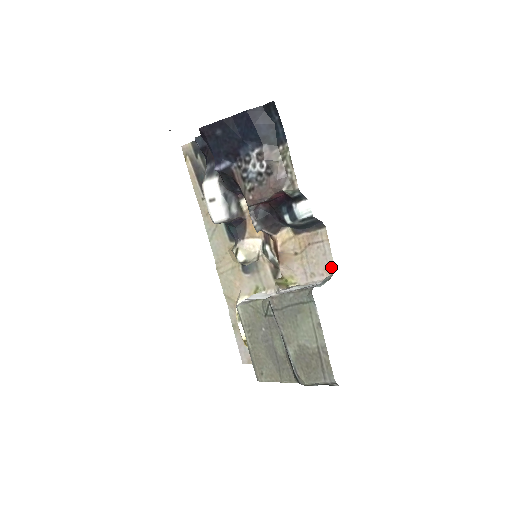
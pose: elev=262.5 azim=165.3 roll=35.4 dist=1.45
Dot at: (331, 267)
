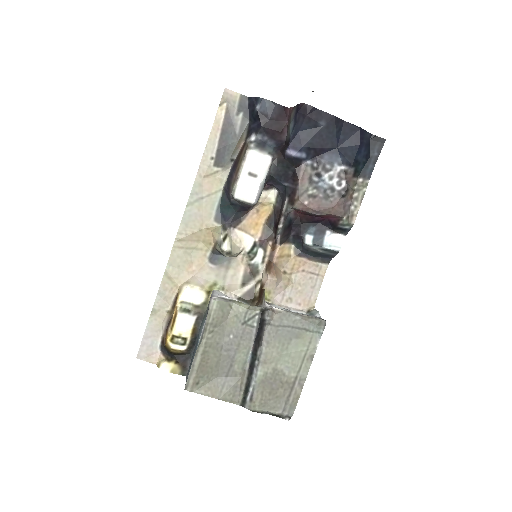
Dot at: (312, 301)
